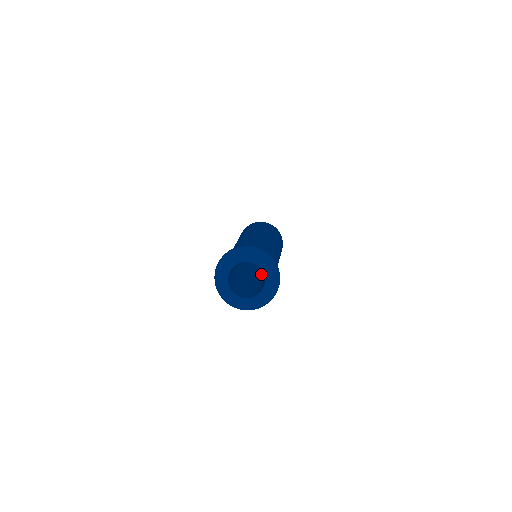
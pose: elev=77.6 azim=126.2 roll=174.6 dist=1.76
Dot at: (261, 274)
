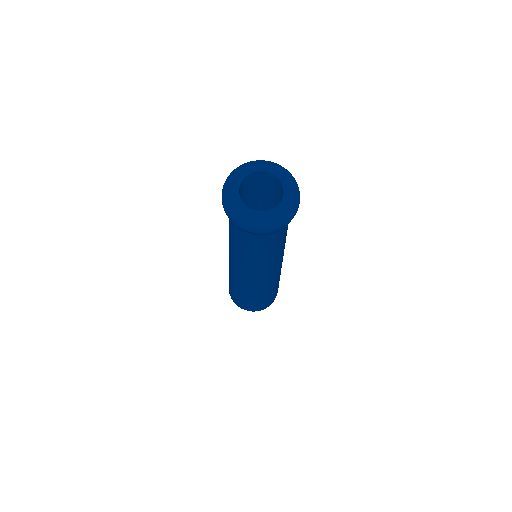
Dot at: occluded
